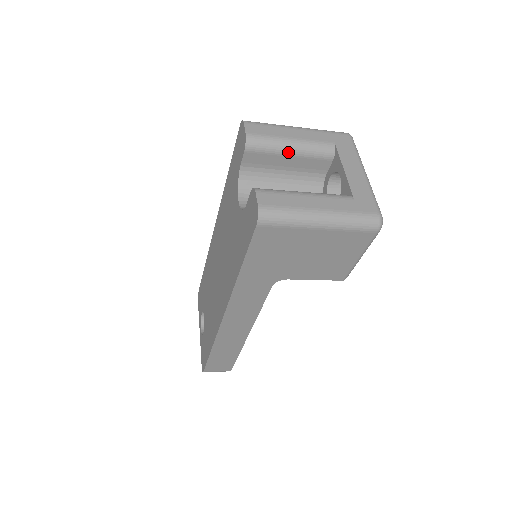
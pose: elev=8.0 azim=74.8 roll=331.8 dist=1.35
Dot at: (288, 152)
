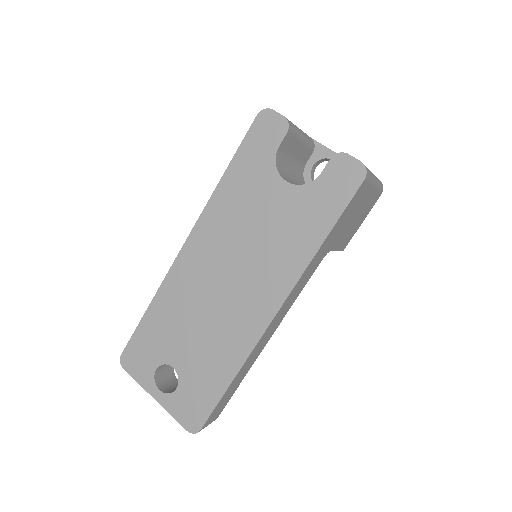
Dot at: (301, 139)
